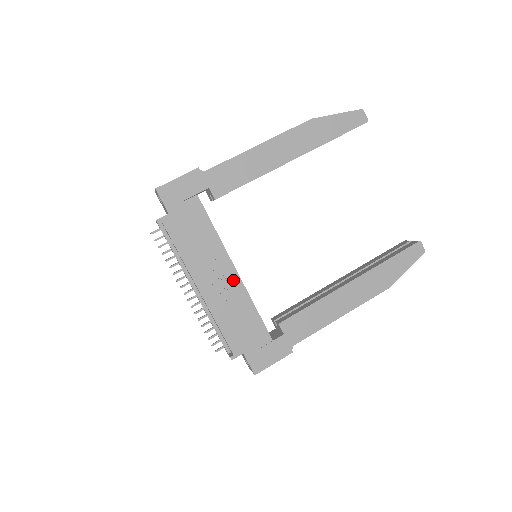
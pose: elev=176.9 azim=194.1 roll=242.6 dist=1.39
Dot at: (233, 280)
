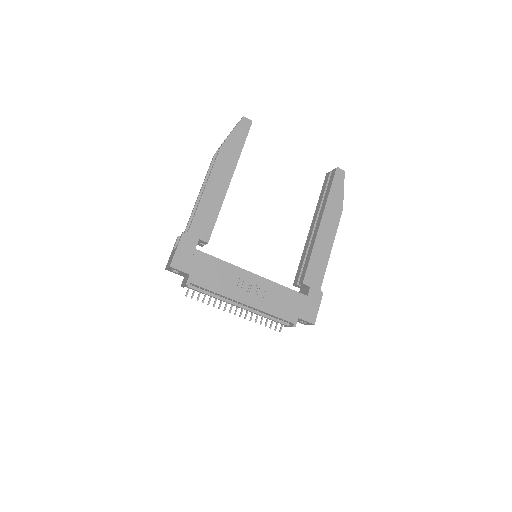
Dot at: (257, 281)
